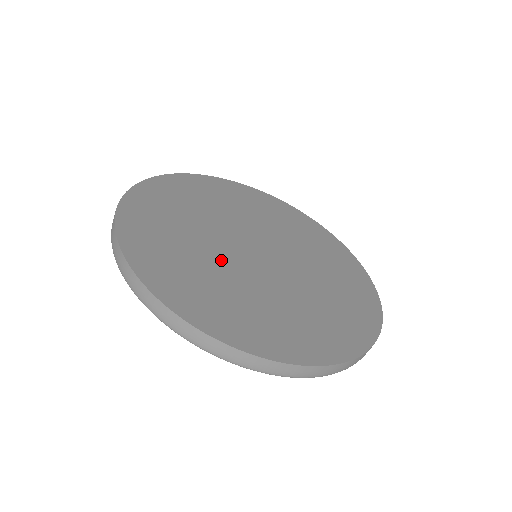
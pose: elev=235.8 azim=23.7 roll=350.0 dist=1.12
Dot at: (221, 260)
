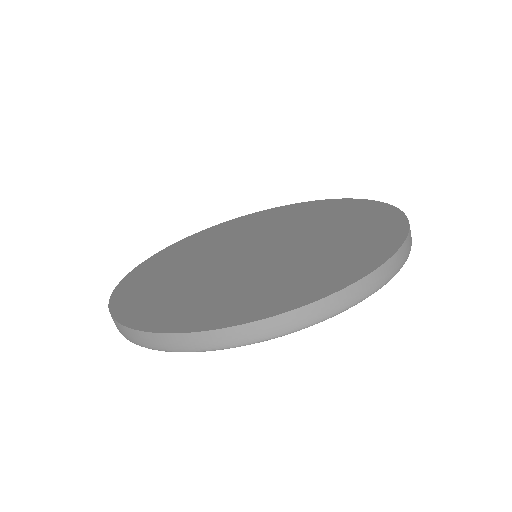
Dot at: (208, 274)
